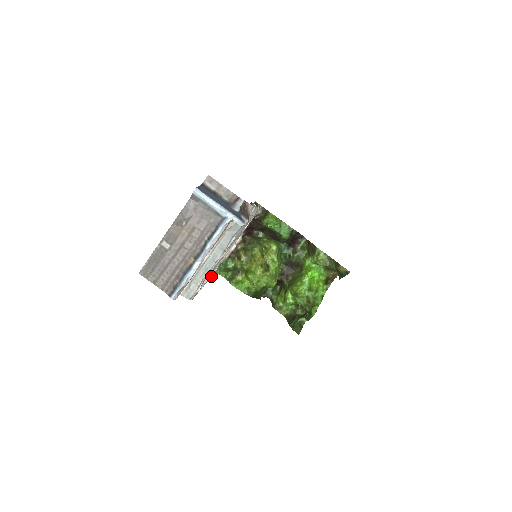
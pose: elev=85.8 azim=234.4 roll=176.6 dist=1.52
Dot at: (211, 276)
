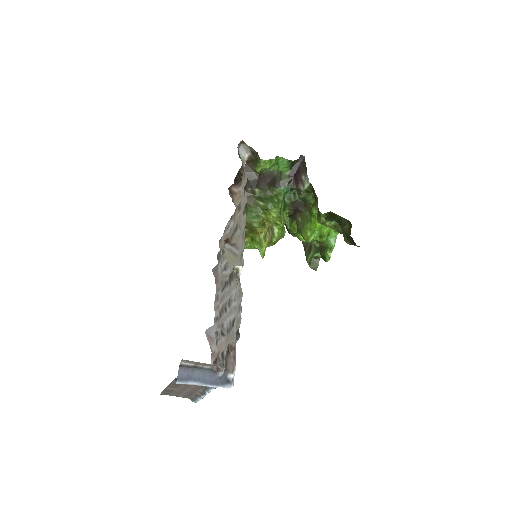
Dot at: occluded
